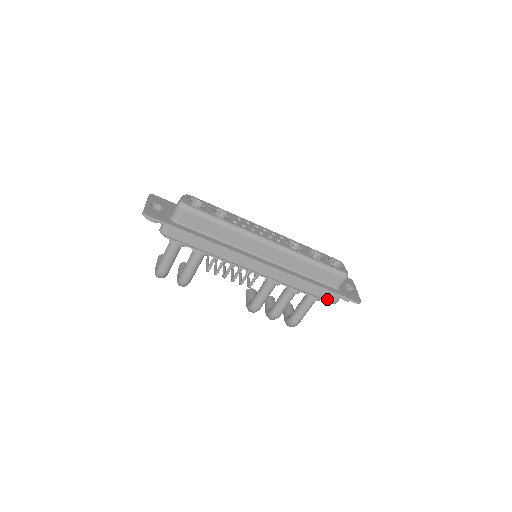
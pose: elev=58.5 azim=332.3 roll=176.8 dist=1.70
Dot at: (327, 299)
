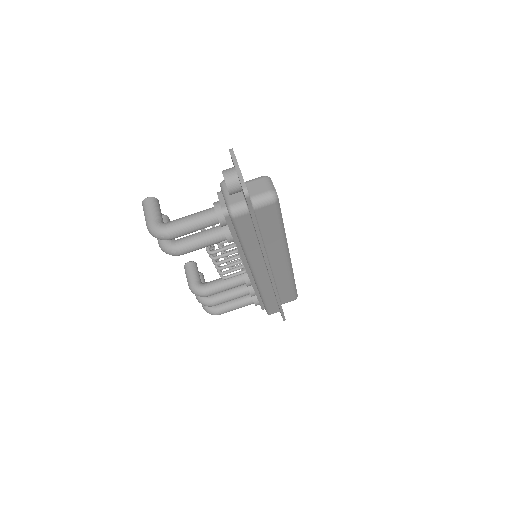
Dot at: (270, 311)
